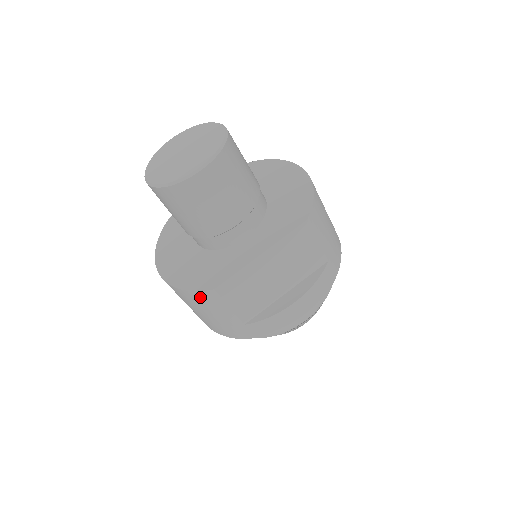
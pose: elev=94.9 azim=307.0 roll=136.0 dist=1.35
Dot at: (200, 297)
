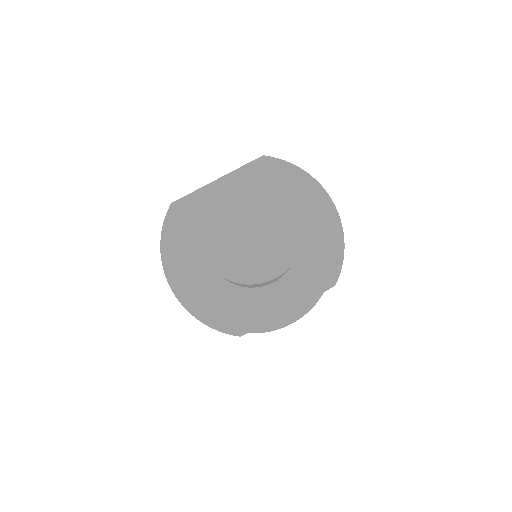
Dot at: occluded
